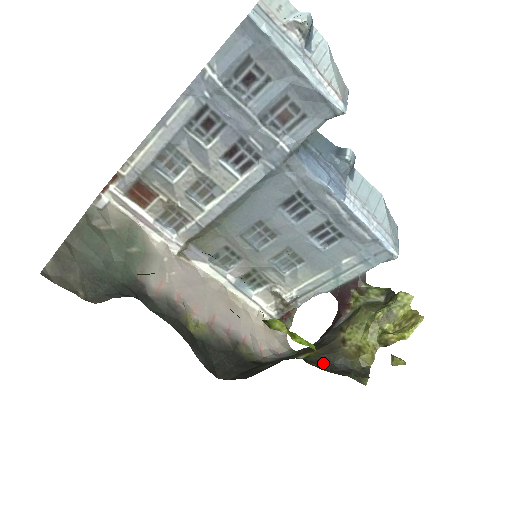
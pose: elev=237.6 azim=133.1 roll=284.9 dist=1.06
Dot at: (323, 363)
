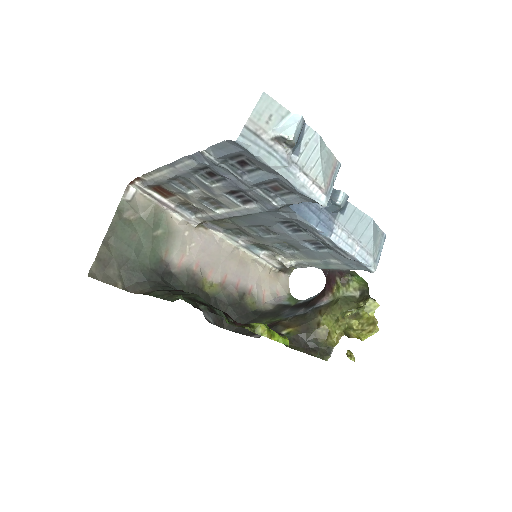
Dot at: (298, 342)
